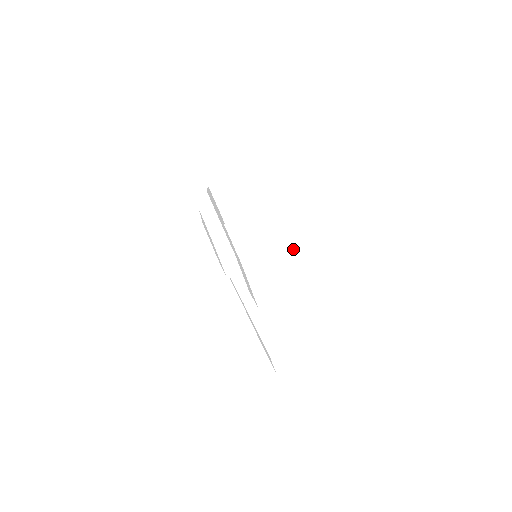
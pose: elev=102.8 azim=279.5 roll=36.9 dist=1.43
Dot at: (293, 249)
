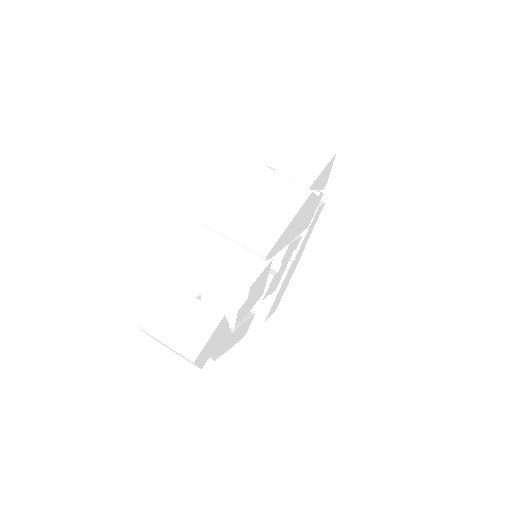
Dot at: occluded
